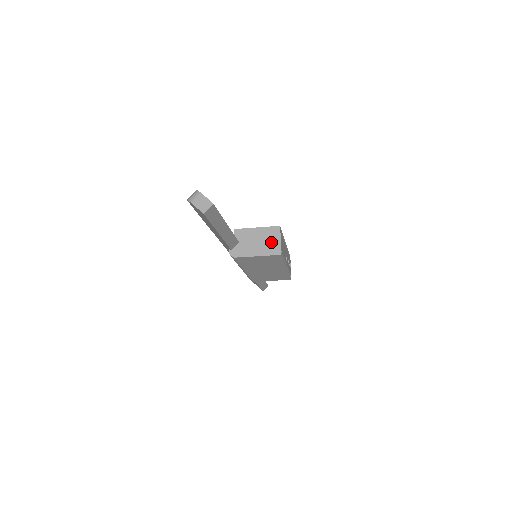
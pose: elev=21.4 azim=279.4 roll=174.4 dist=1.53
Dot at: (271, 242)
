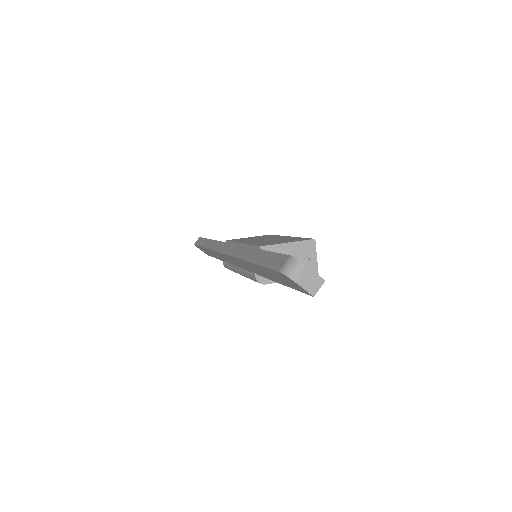
Dot at: (306, 261)
